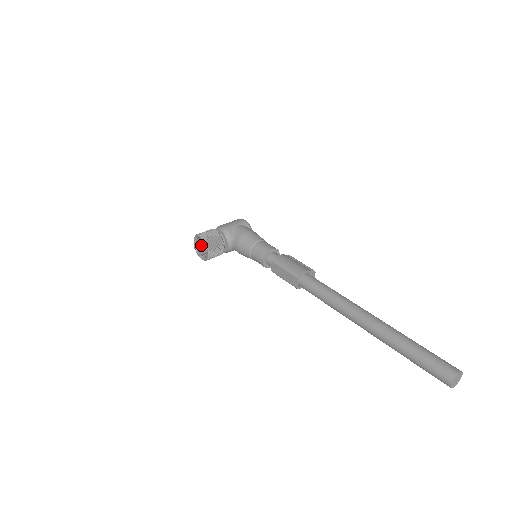
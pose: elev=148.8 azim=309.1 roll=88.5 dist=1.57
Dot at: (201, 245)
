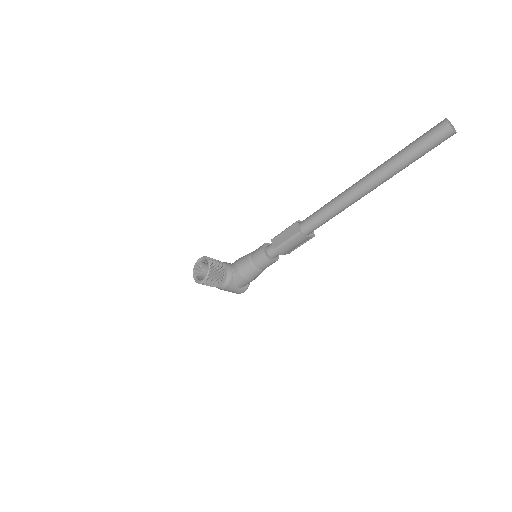
Dot at: occluded
